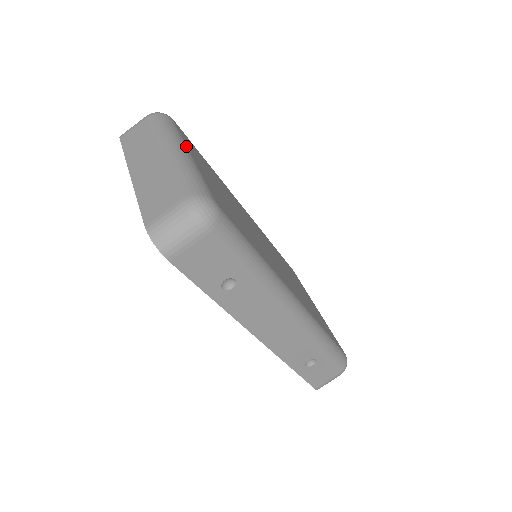
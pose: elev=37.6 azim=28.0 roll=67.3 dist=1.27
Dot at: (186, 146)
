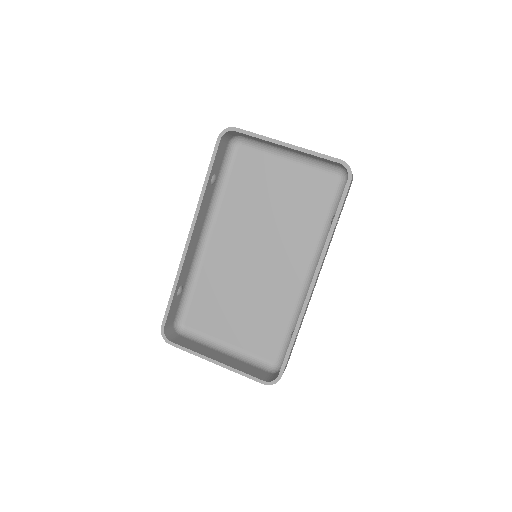
Dot at: (280, 157)
